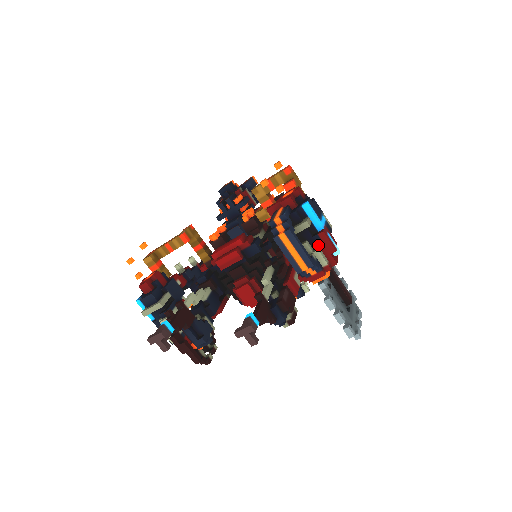
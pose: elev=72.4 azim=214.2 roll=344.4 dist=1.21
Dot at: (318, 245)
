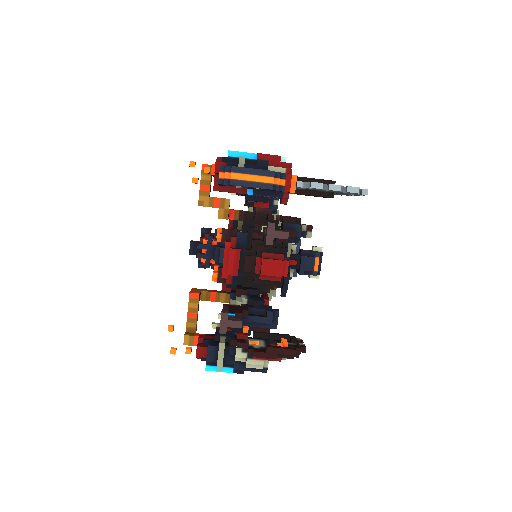
Dot at: (266, 166)
